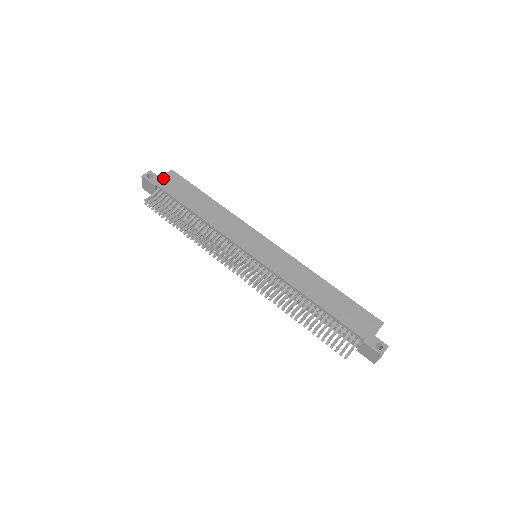
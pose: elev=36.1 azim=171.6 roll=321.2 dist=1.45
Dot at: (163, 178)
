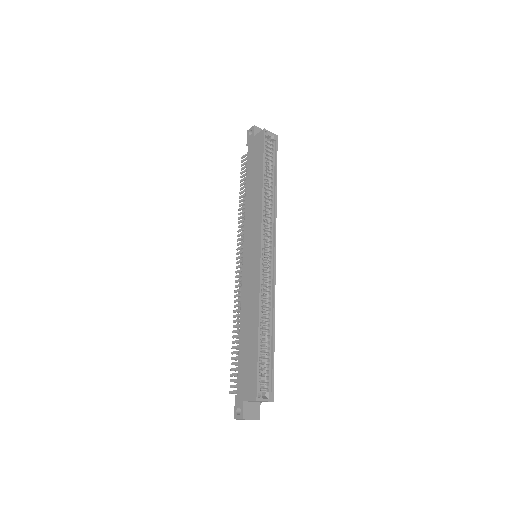
Dot at: (254, 138)
